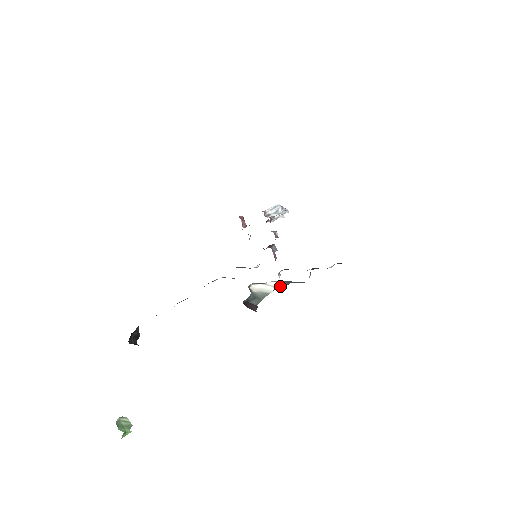
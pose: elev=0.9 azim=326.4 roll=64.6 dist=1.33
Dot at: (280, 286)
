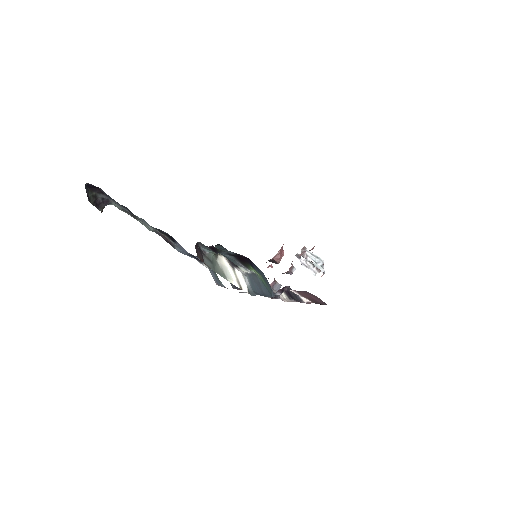
Dot at: (243, 286)
